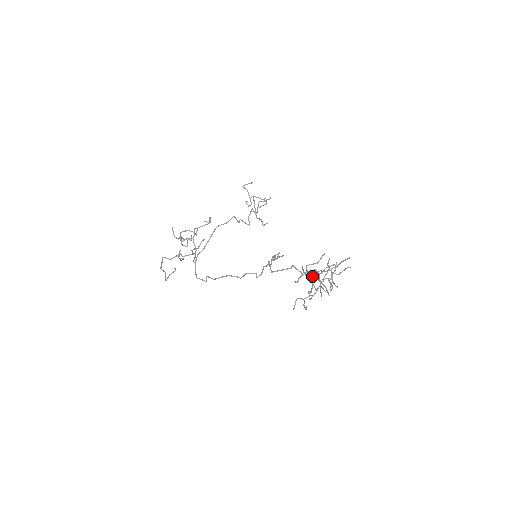
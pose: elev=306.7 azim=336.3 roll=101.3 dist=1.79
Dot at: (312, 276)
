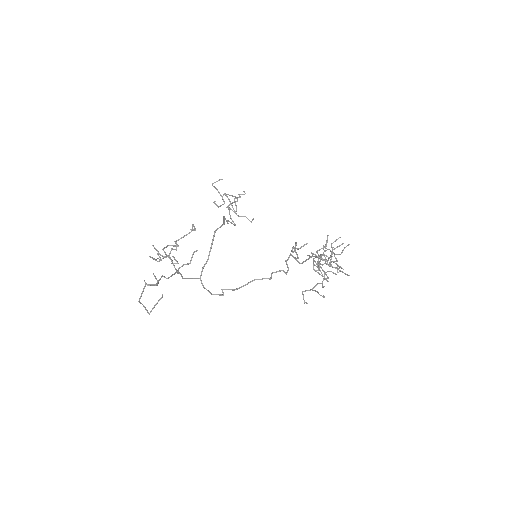
Dot at: (318, 263)
